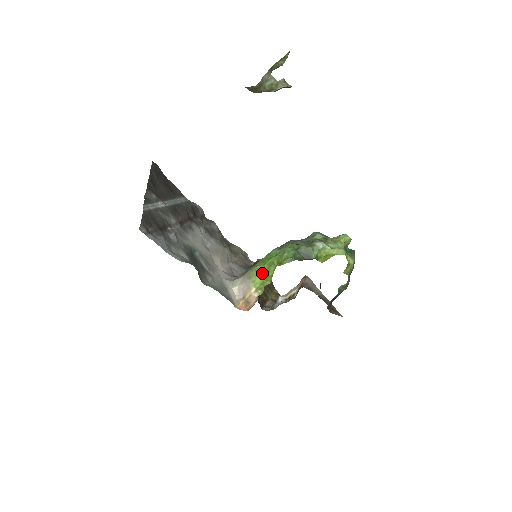
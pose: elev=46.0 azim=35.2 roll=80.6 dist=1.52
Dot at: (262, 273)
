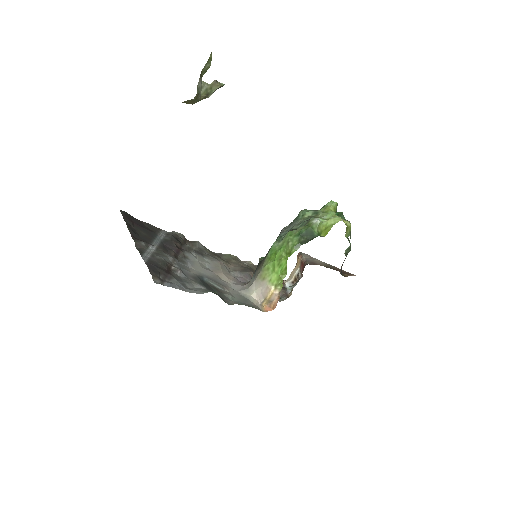
Dot at: (275, 270)
